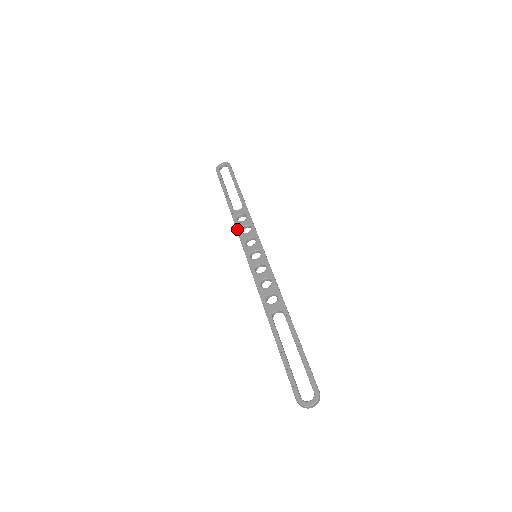
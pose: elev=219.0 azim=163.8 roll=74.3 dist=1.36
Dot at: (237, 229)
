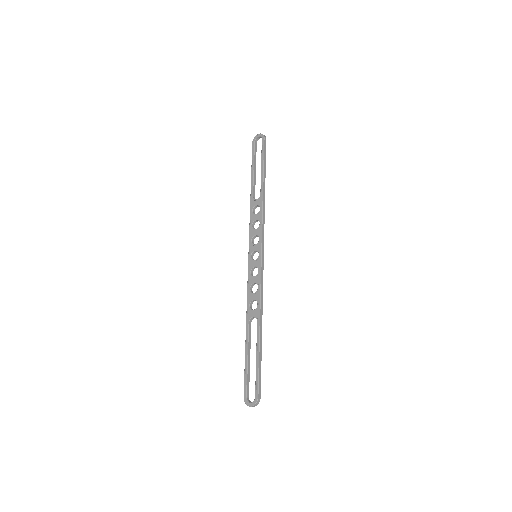
Dot at: (250, 222)
